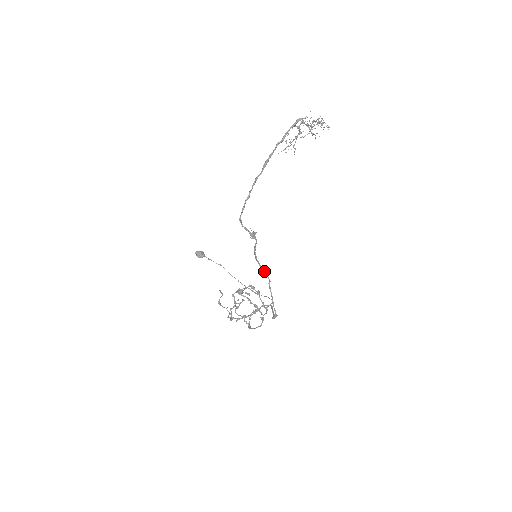
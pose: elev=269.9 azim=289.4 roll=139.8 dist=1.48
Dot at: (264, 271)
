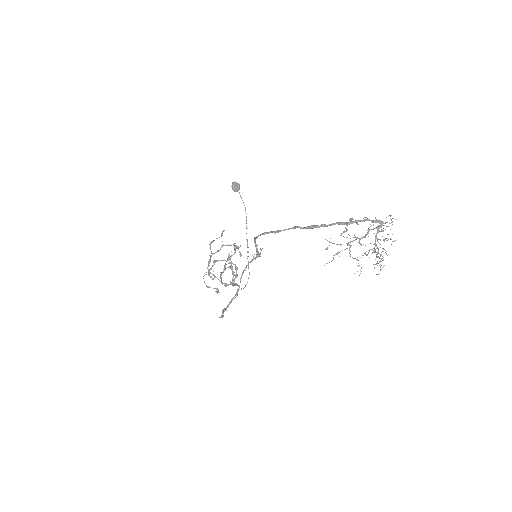
Dot at: occluded
